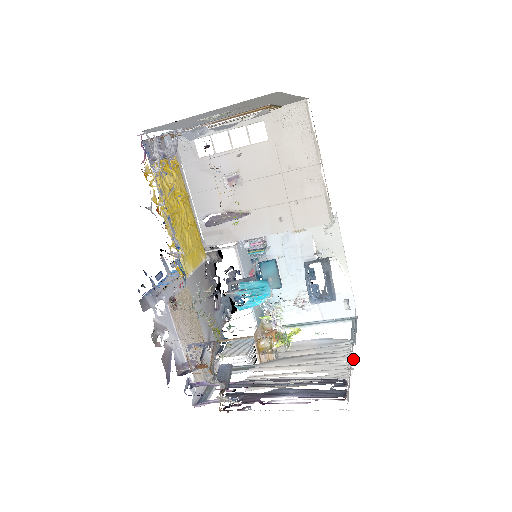
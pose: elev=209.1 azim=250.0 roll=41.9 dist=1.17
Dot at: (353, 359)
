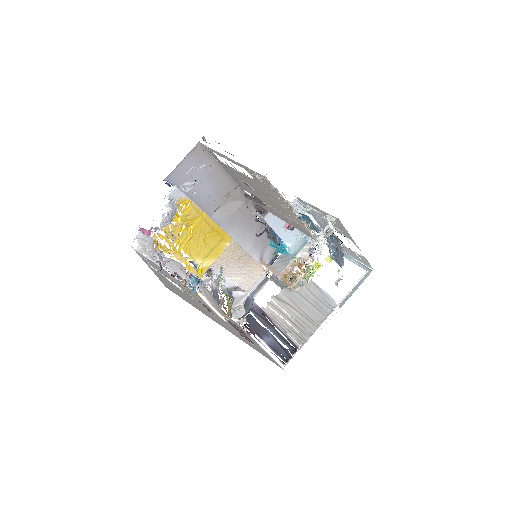
Dot at: occluded
